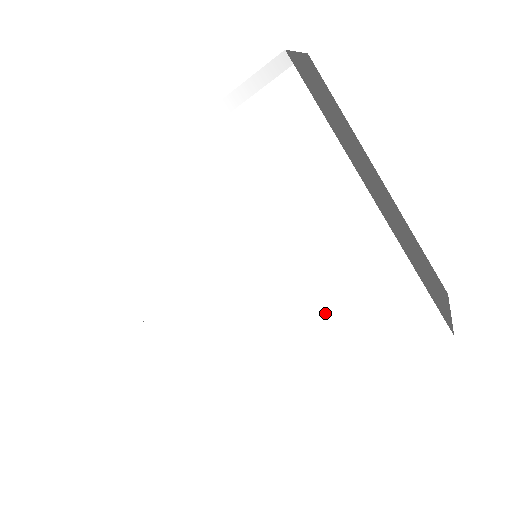
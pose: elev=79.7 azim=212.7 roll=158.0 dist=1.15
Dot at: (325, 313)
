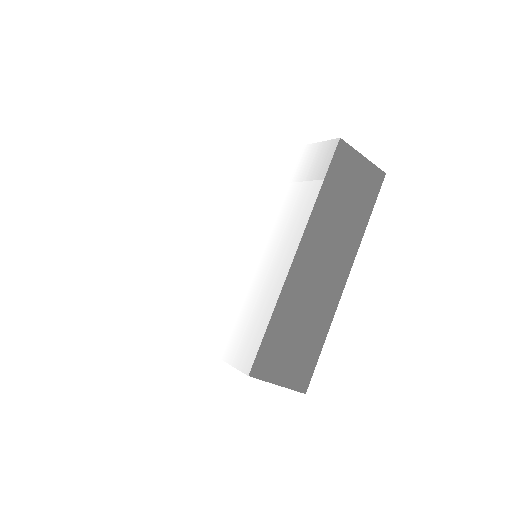
Dot at: (230, 301)
